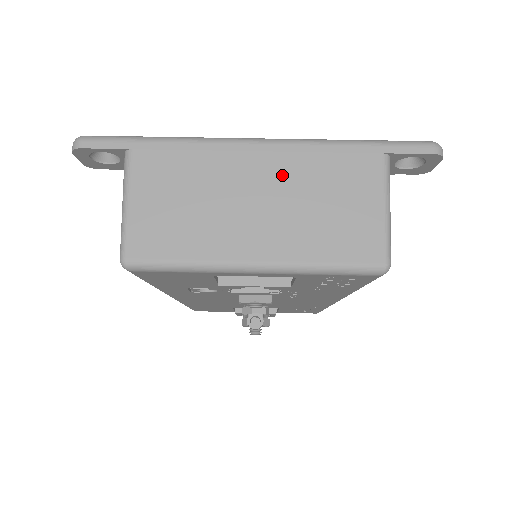
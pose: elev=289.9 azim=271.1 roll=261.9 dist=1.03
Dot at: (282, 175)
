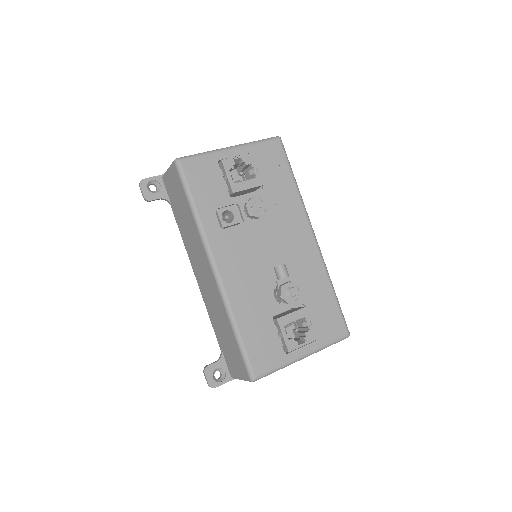
Dot at: occluded
